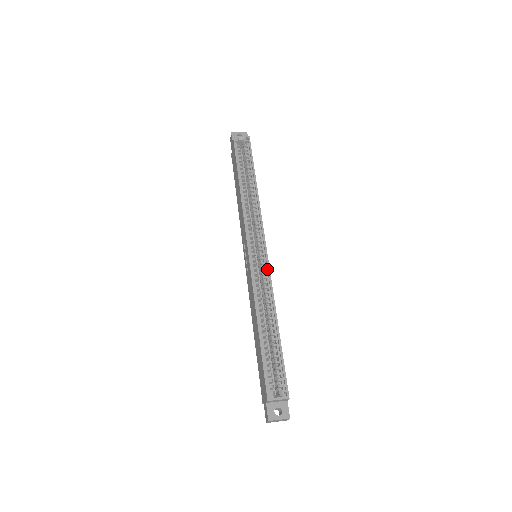
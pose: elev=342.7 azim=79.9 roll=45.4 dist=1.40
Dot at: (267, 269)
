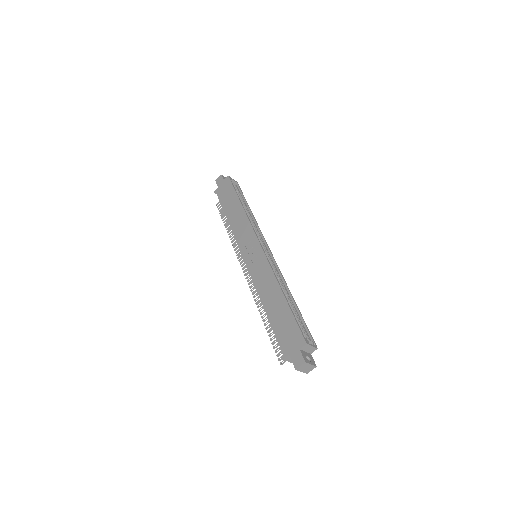
Dot at: (274, 263)
